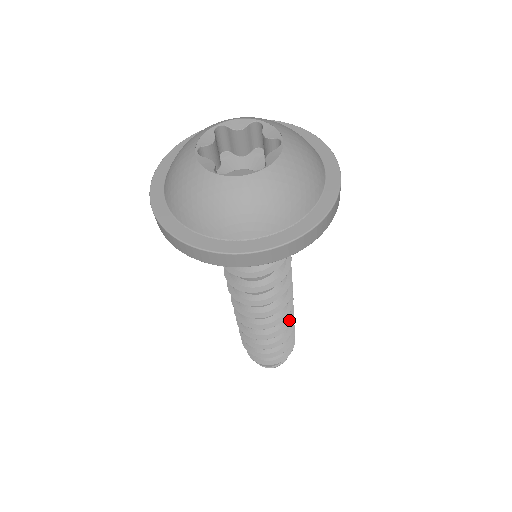
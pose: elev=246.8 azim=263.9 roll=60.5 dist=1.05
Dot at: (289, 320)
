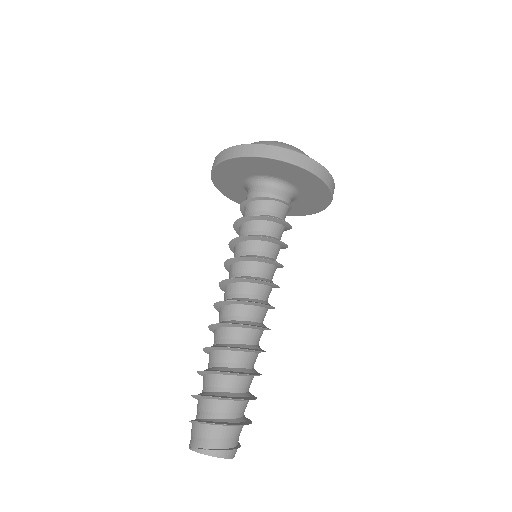
Dot at: (261, 350)
